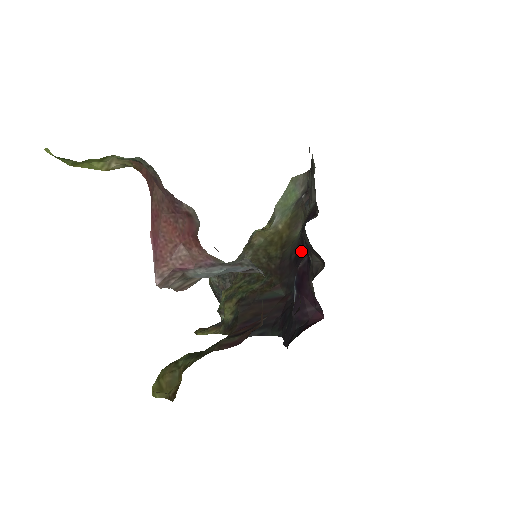
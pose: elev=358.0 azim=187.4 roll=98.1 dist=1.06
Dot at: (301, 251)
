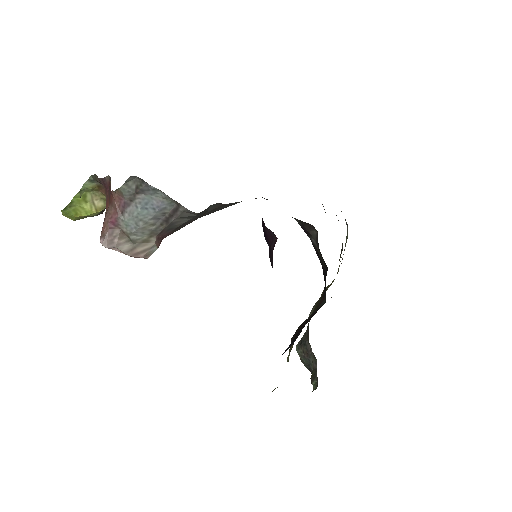
Dot at: (312, 244)
